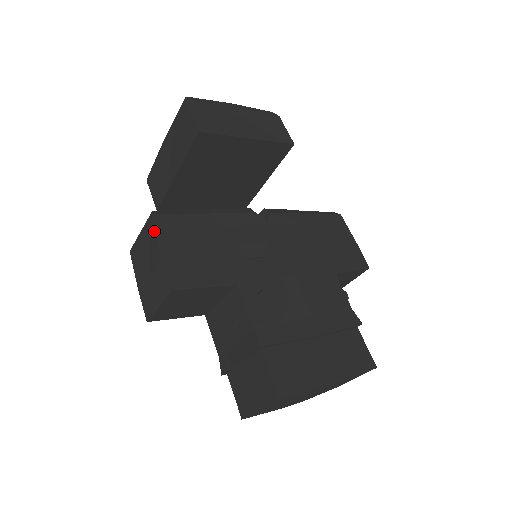
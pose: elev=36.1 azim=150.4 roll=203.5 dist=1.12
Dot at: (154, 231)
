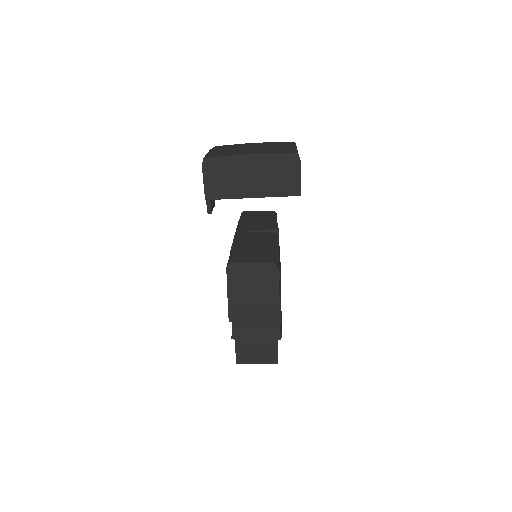
Dot at: (276, 281)
